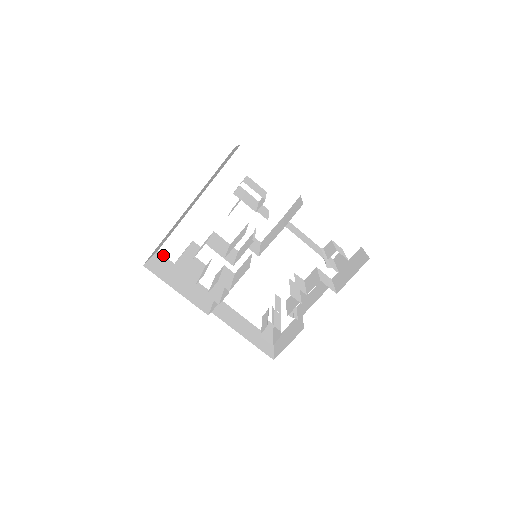
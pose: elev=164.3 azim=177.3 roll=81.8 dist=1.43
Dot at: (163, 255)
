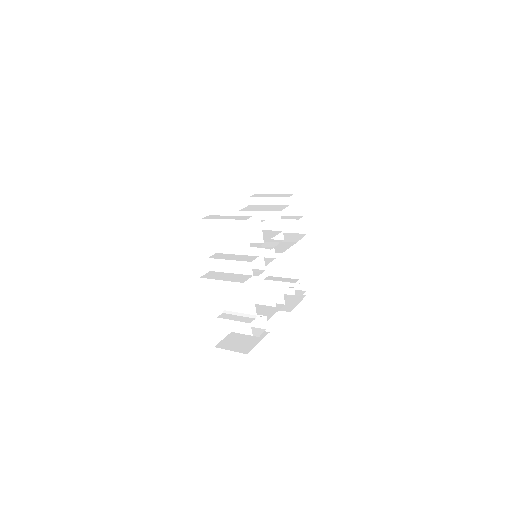
Dot at: occluded
